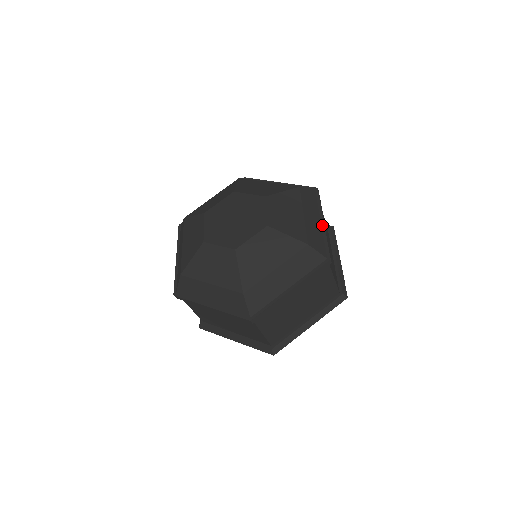
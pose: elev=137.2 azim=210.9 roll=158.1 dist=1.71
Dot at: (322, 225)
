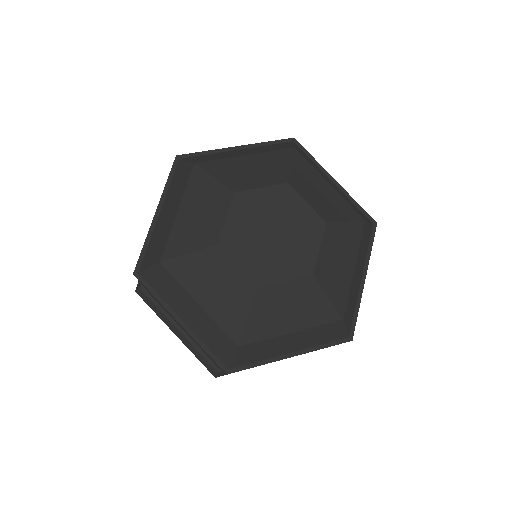
Dot at: (362, 284)
